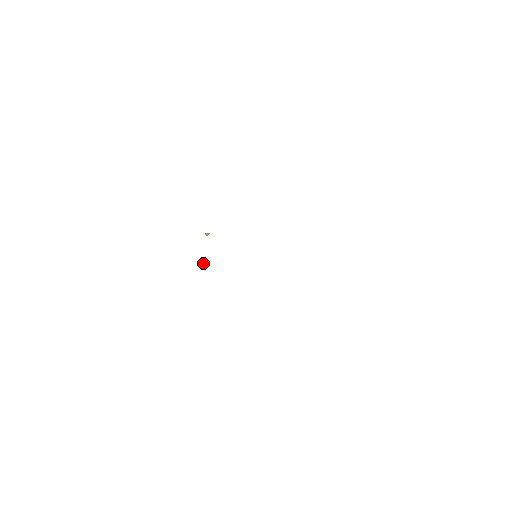
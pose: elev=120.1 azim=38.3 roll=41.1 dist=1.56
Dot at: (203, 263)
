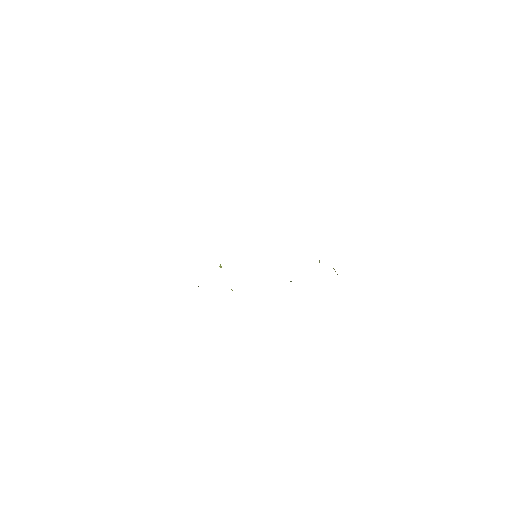
Dot at: (232, 290)
